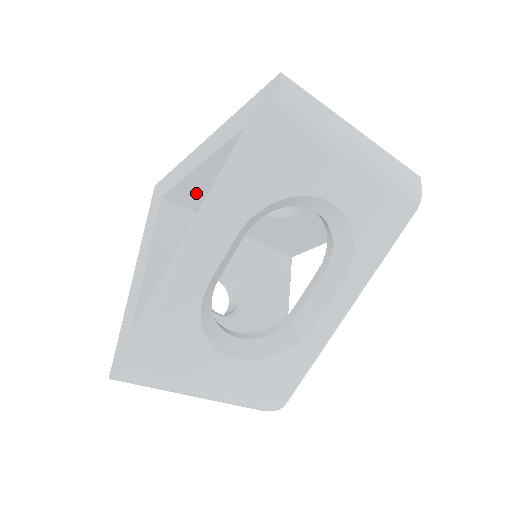
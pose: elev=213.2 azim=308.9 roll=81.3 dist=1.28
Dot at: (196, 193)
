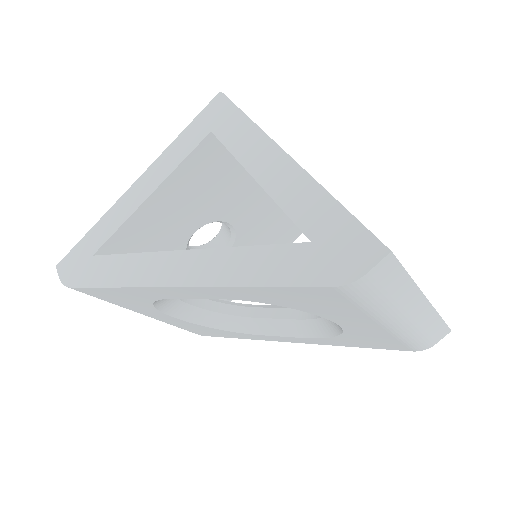
Dot at: occluded
